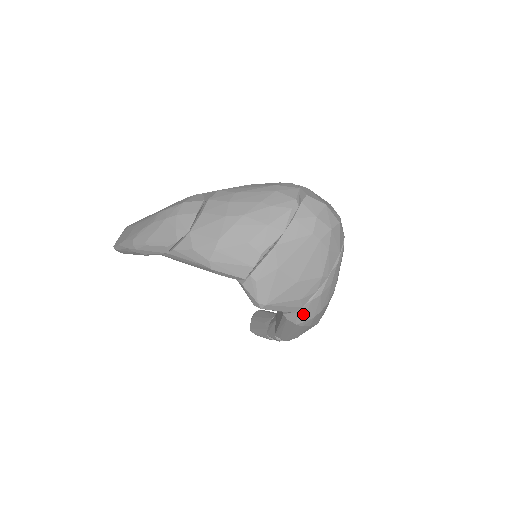
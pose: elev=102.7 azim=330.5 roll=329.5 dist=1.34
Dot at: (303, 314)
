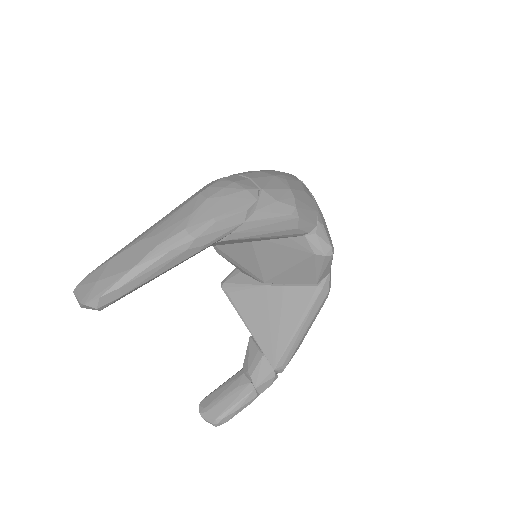
Dot at: (330, 276)
